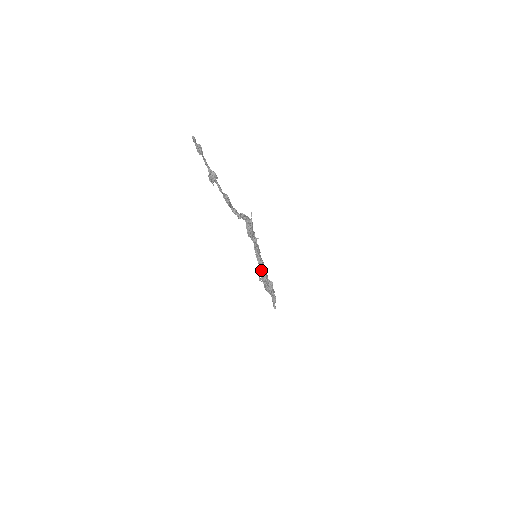
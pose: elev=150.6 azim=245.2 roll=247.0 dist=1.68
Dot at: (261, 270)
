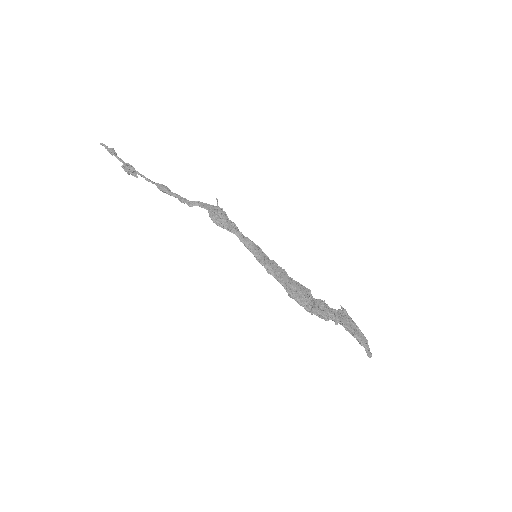
Dot at: (270, 274)
